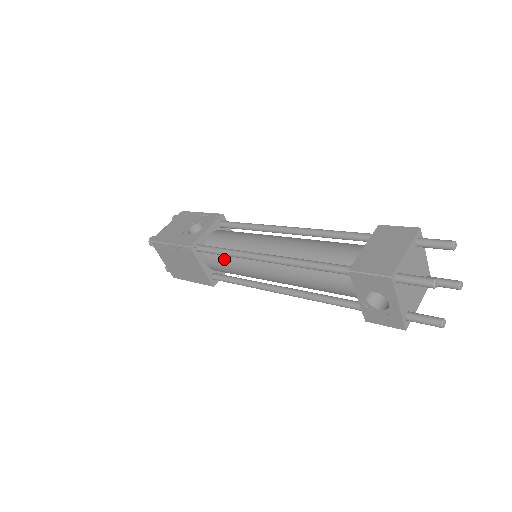
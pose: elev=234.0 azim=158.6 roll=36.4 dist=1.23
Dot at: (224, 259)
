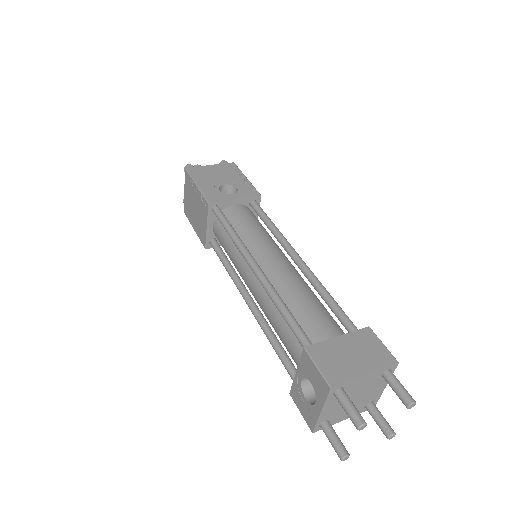
Dot at: (228, 237)
